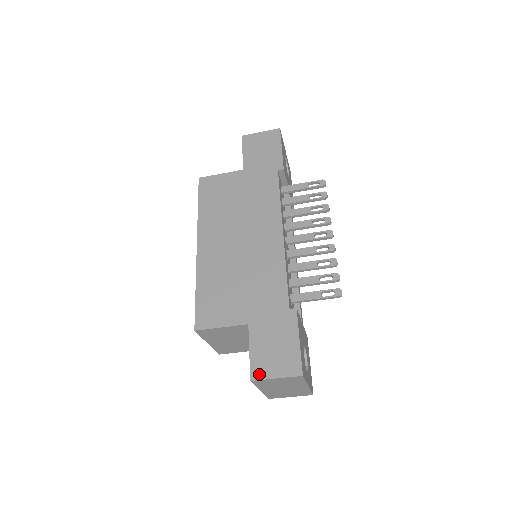
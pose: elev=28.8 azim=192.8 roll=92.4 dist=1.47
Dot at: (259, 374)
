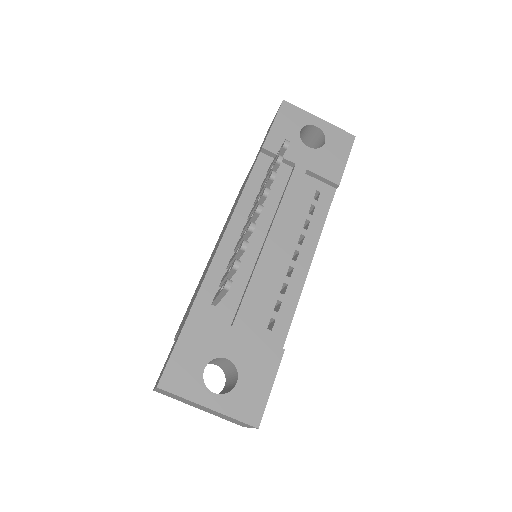
Dot at: (156, 383)
